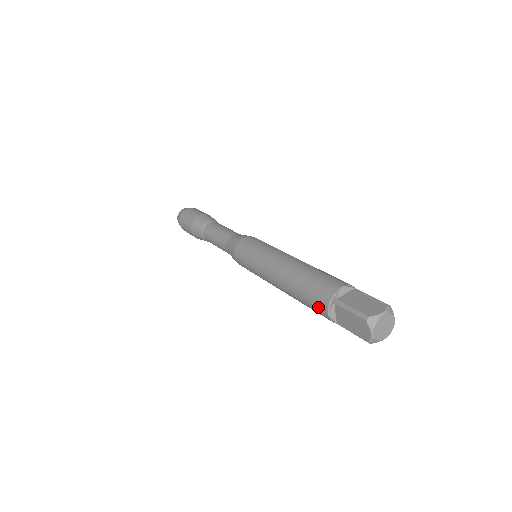
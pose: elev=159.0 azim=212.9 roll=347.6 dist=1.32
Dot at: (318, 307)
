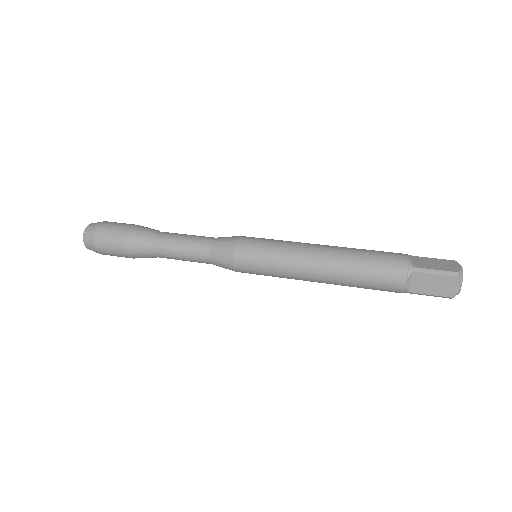
Dot at: (391, 281)
